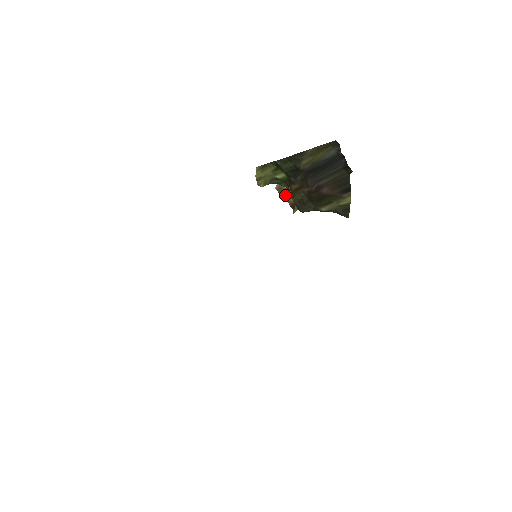
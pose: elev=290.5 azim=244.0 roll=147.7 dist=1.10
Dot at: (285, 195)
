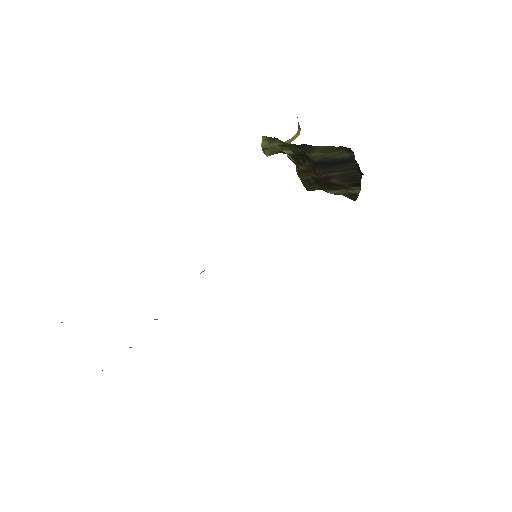
Dot at: occluded
